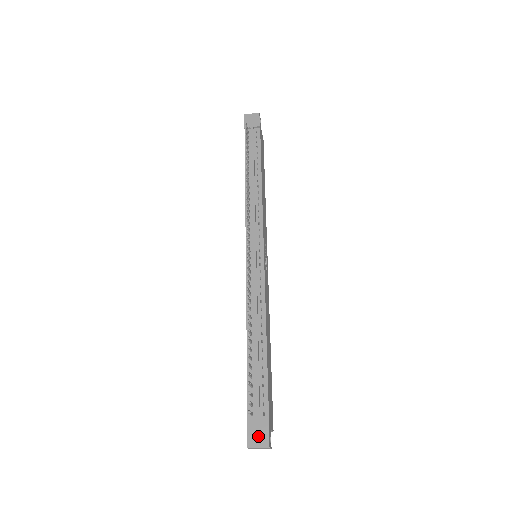
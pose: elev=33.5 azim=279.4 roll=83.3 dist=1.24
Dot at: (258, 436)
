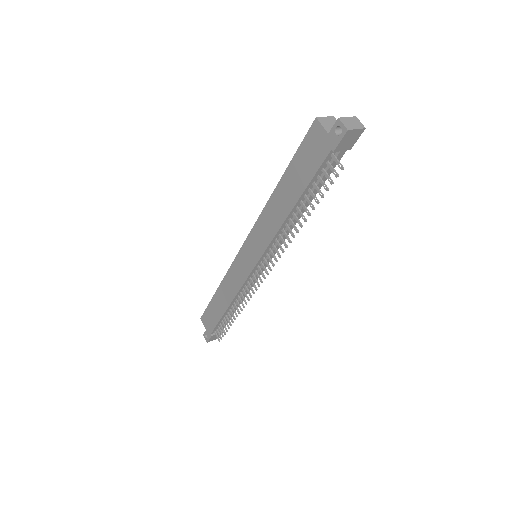
Dot at: (215, 338)
